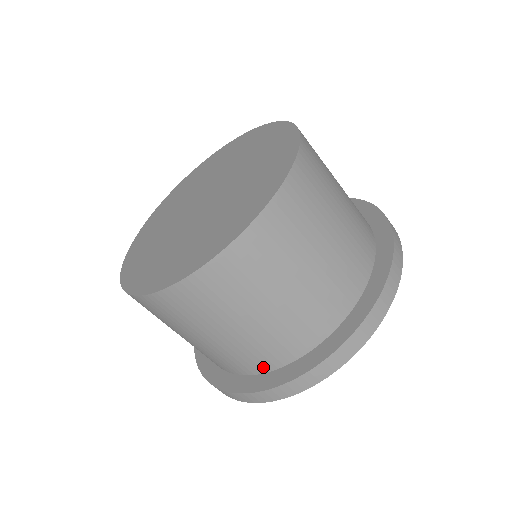
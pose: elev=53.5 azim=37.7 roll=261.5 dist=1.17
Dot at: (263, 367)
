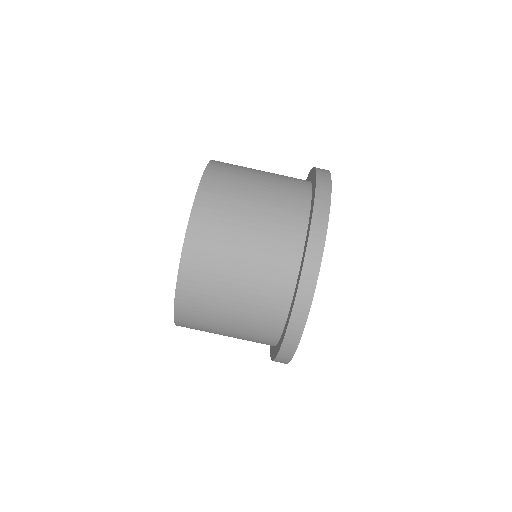
Dot at: (304, 198)
